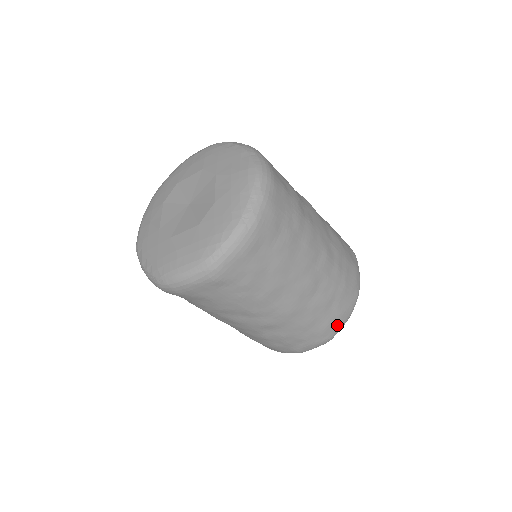
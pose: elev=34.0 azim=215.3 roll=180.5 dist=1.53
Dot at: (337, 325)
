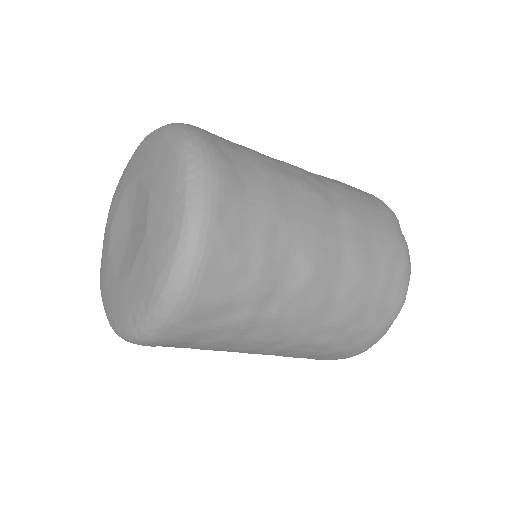
Dot at: occluded
